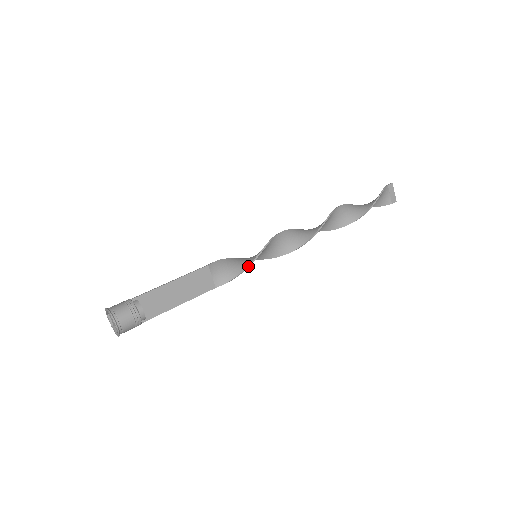
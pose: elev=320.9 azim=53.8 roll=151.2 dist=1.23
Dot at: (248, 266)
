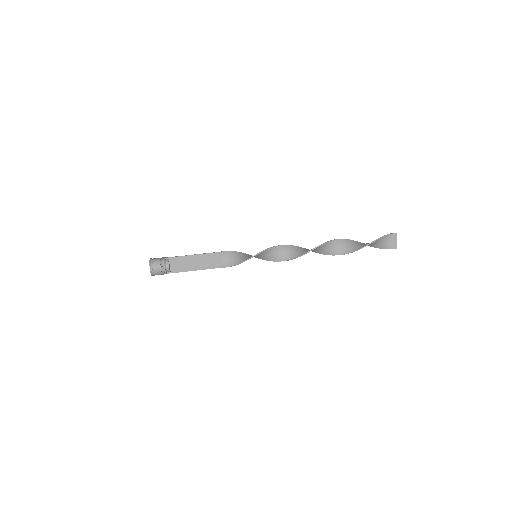
Dot at: (244, 261)
